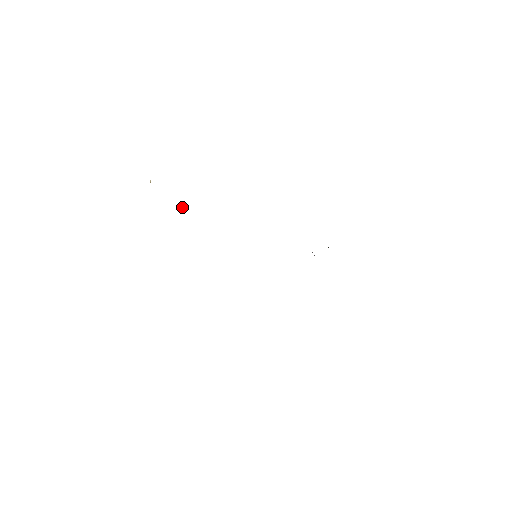
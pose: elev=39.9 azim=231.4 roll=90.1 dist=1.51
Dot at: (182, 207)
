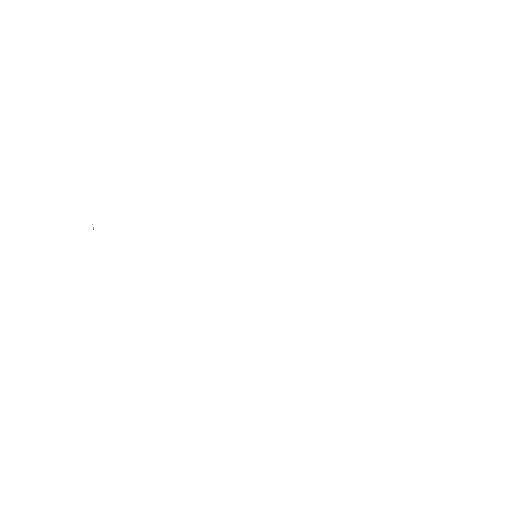
Dot at: occluded
